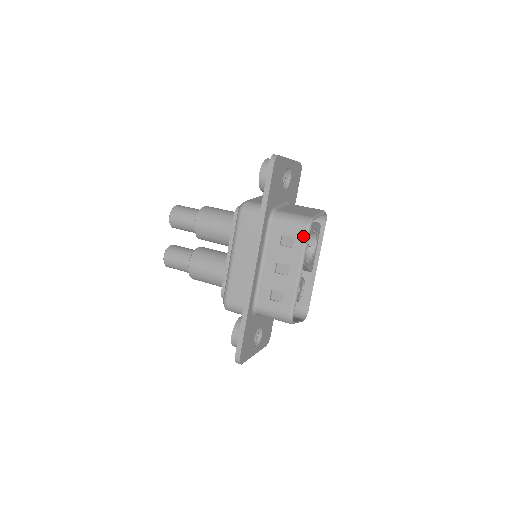
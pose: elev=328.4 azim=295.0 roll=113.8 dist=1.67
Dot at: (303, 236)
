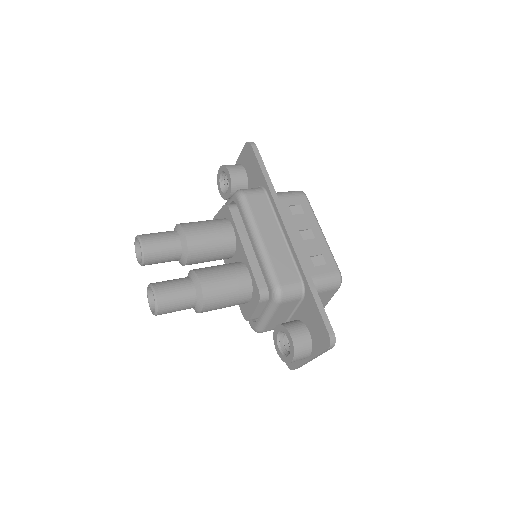
Dot at: (306, 201)
